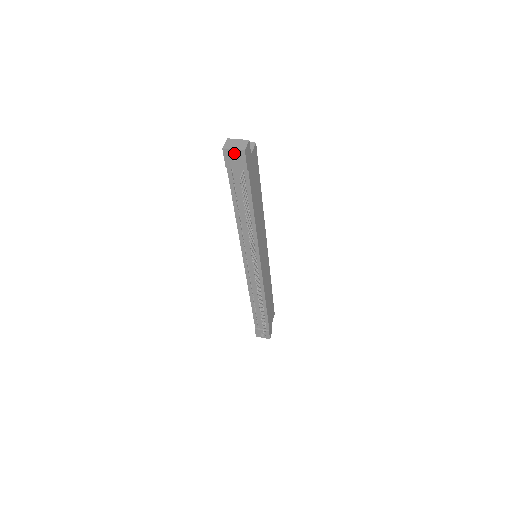
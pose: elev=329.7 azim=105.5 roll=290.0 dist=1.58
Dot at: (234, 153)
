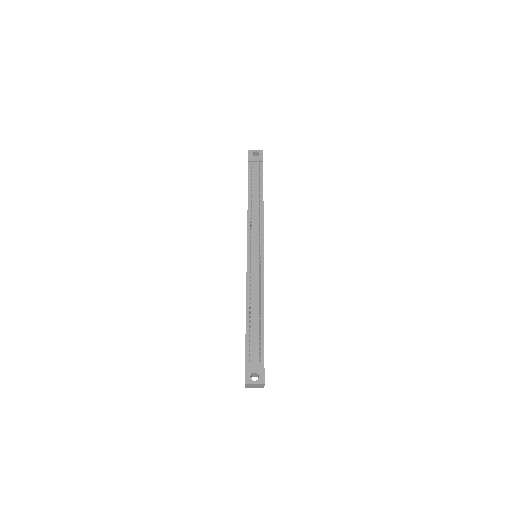
Dot at: occluded
